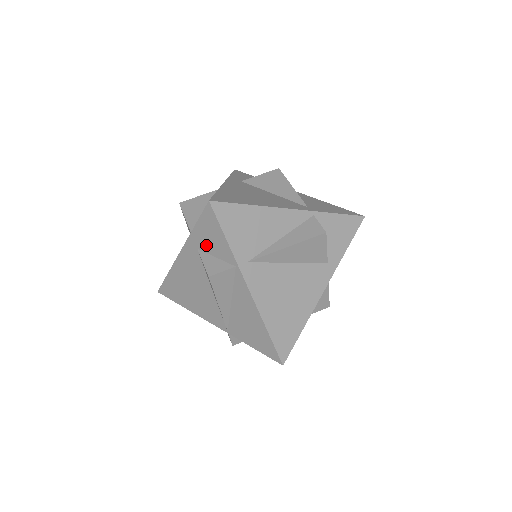
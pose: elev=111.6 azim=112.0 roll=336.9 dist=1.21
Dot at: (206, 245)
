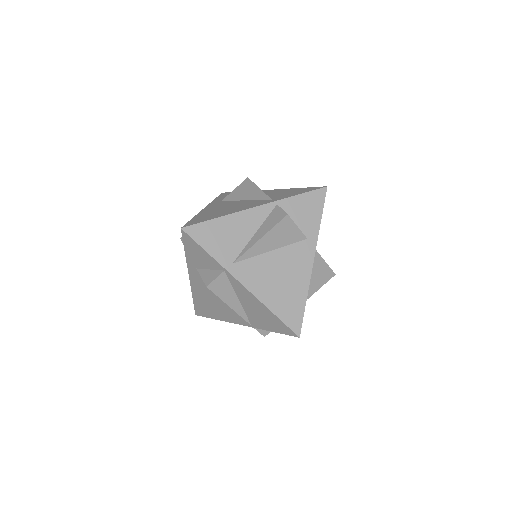
Dot at: (199, 263)
